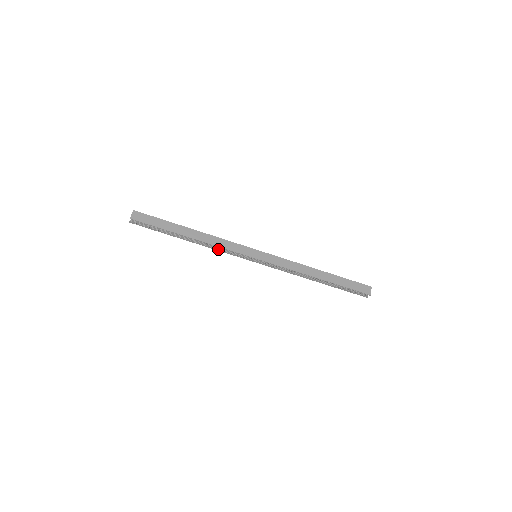
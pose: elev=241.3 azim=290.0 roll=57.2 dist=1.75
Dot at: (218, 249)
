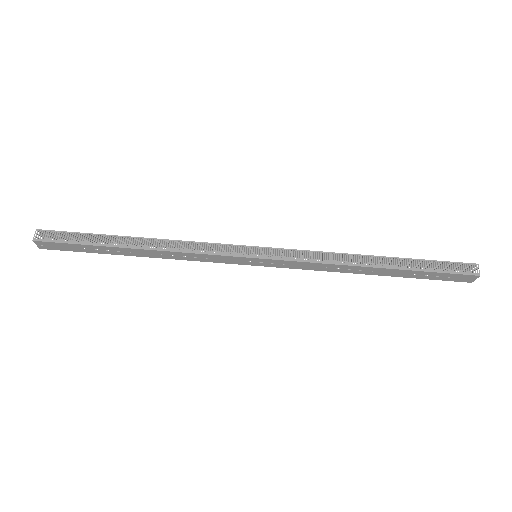
Dot at: (189, 249)
